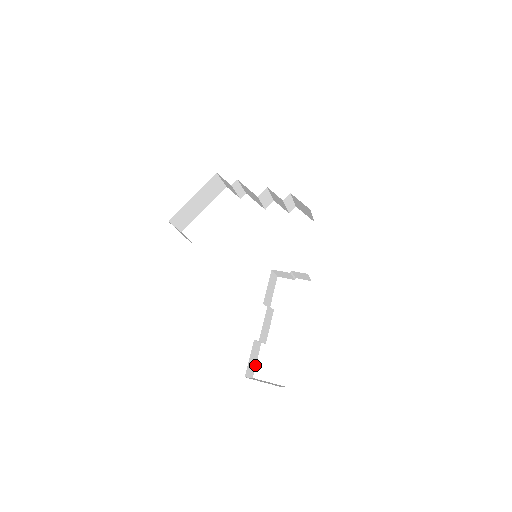
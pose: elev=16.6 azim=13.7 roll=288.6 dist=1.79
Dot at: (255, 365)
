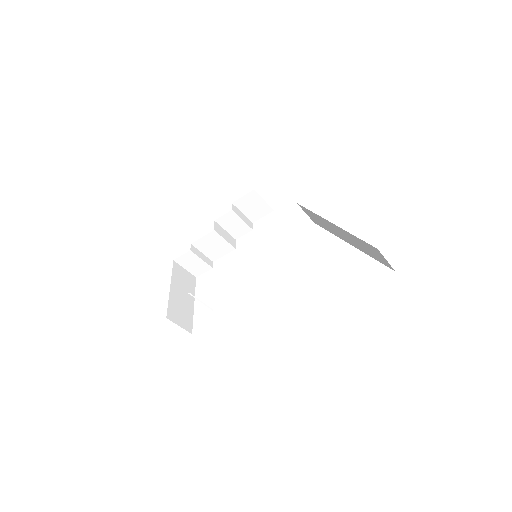
Dot at: occluded
